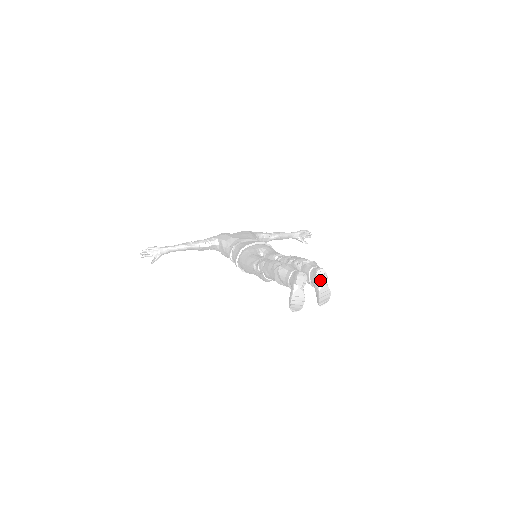
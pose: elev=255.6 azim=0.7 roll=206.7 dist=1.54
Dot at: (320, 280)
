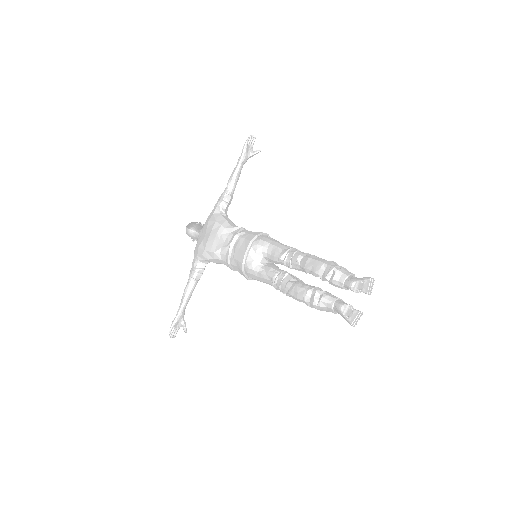
Dot at: (360, 289)
